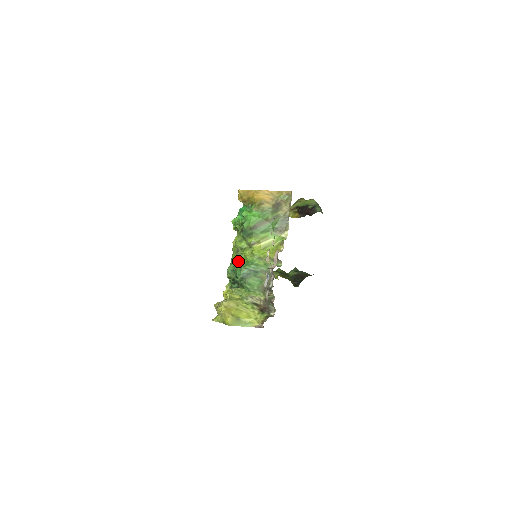
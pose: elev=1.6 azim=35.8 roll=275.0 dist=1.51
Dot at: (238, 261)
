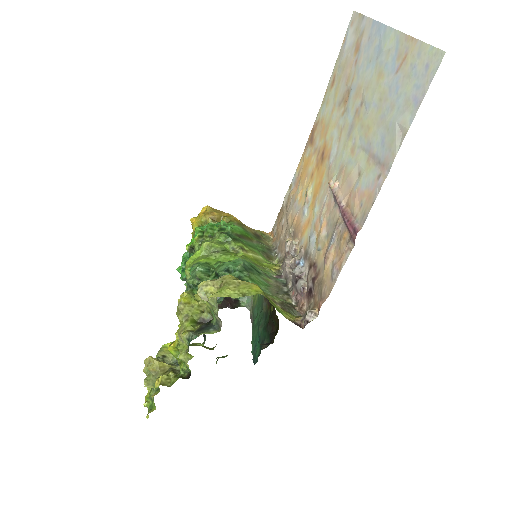
Dot at: (219, 260)
